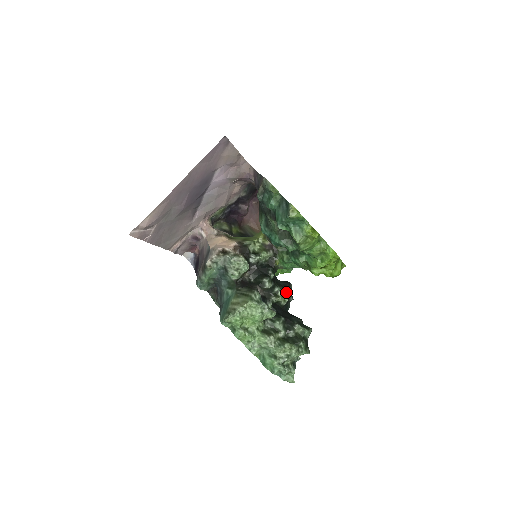
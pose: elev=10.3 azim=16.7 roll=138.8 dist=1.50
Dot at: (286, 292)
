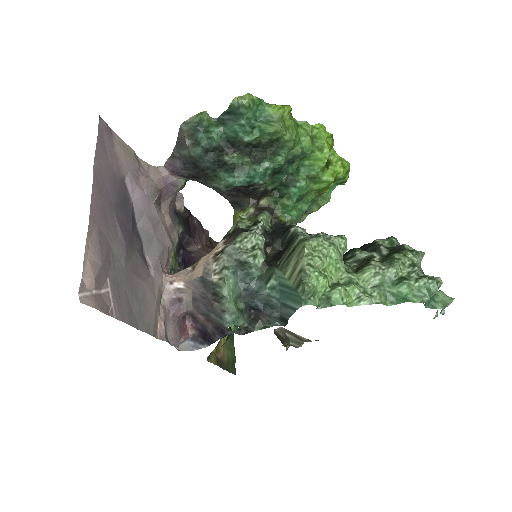
Dot at: occluded
